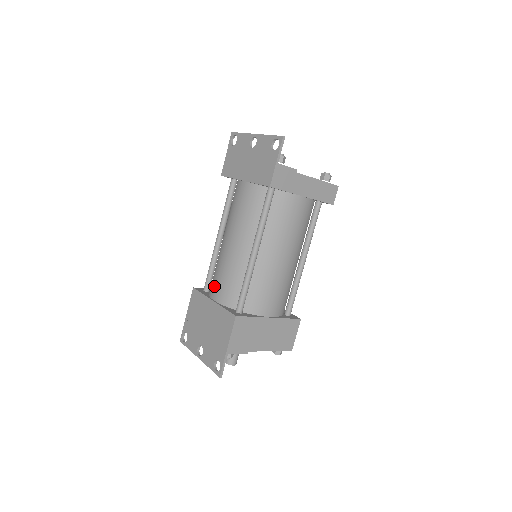
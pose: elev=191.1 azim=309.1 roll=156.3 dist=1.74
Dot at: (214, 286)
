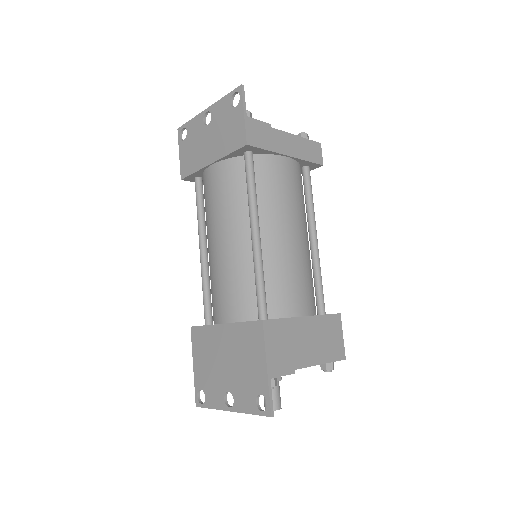
Dot at: (218, 306)
